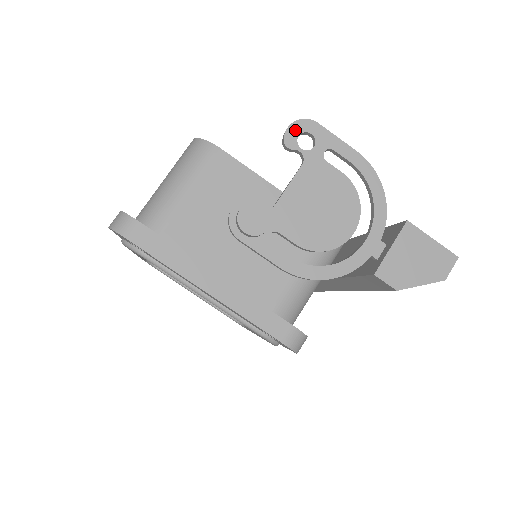
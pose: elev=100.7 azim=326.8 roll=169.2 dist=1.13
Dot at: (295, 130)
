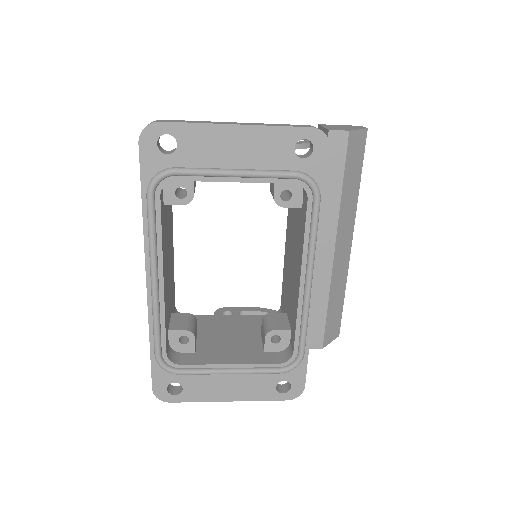
Dot at: occluded
